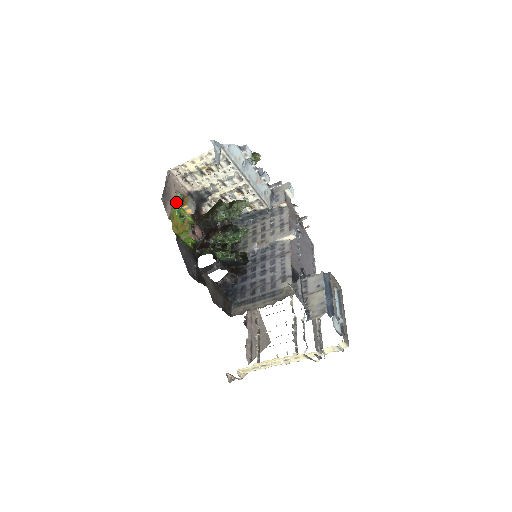
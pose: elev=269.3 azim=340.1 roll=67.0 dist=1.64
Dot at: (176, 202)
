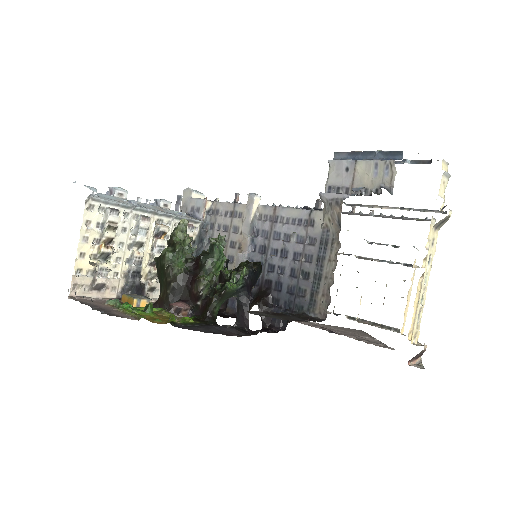
Dot at: (120, 307)
